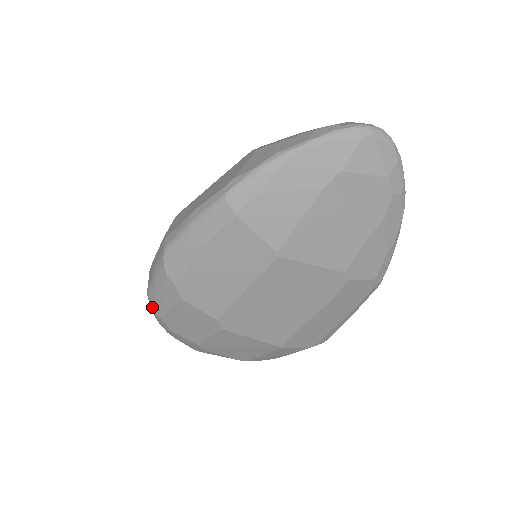
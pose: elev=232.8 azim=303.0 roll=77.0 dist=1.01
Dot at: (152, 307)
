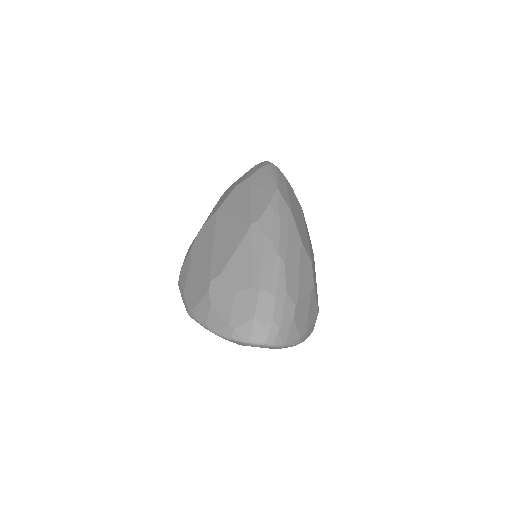
Dot at: occluded
